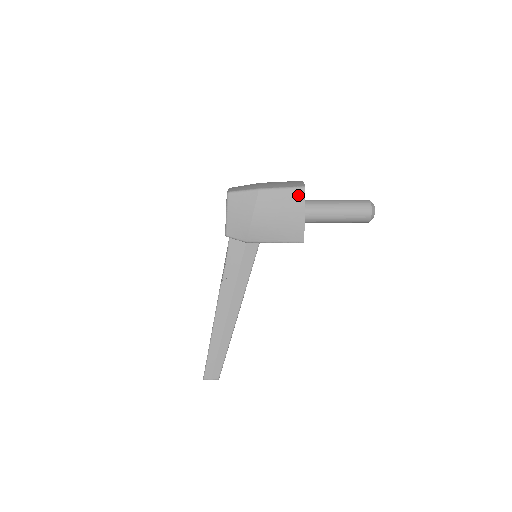
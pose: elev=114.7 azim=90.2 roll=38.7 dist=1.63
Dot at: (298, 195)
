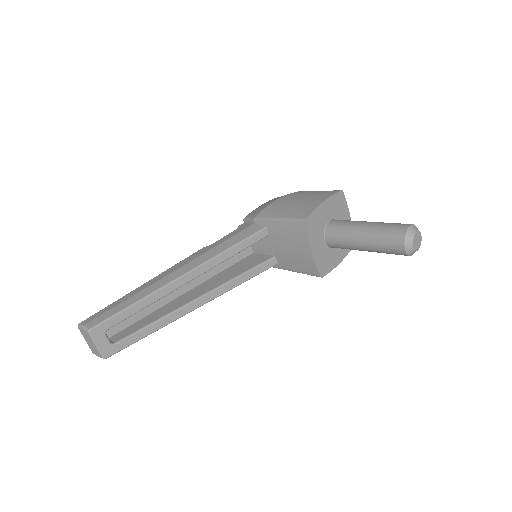
Dot at: (331, 192)
